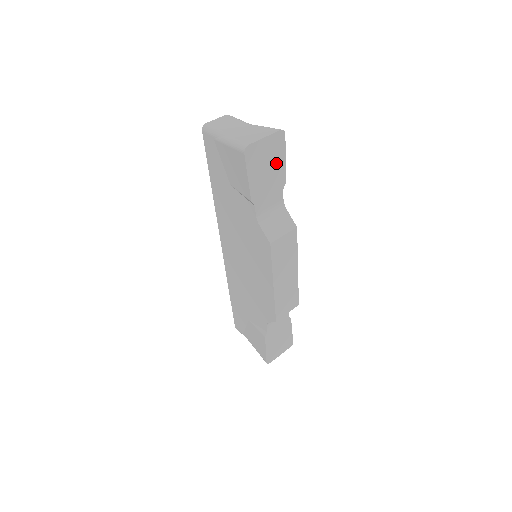
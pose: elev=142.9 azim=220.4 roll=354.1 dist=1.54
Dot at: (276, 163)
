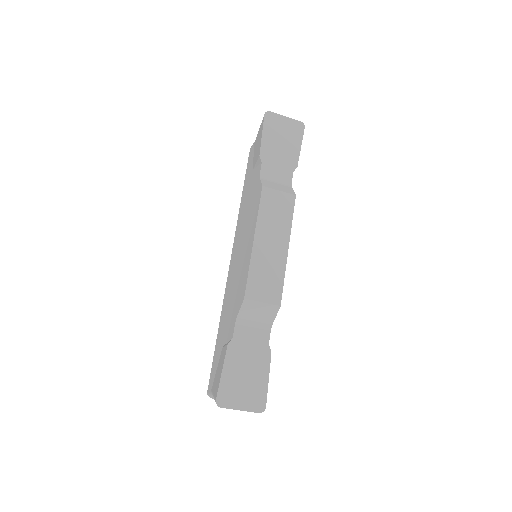
Dot at: (291, 143)
